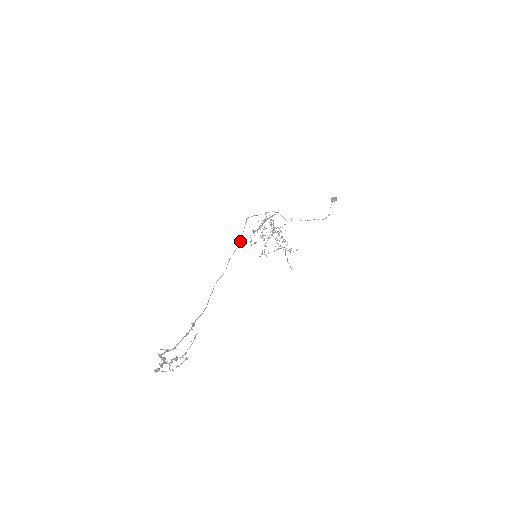
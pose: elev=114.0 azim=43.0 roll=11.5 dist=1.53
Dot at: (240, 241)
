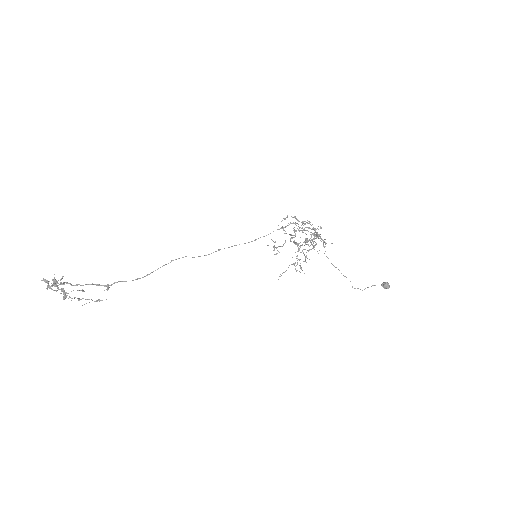
Dot at: (254, 240)
